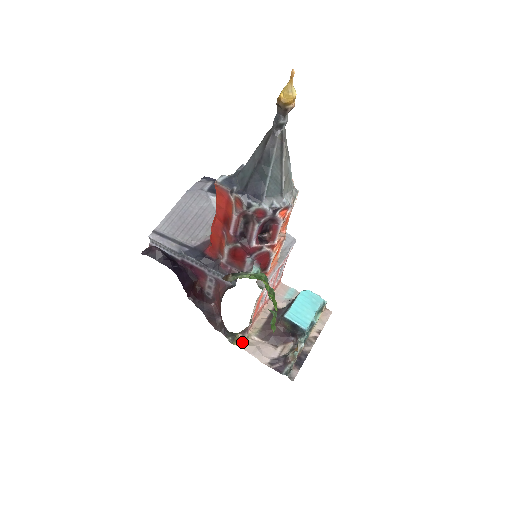
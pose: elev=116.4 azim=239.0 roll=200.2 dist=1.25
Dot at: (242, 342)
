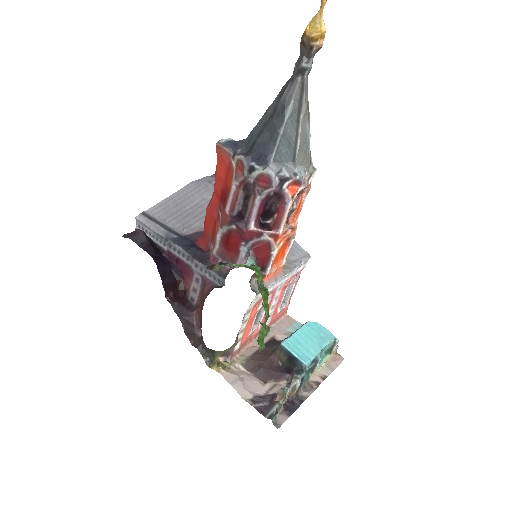
Dot at: (222, 366)
